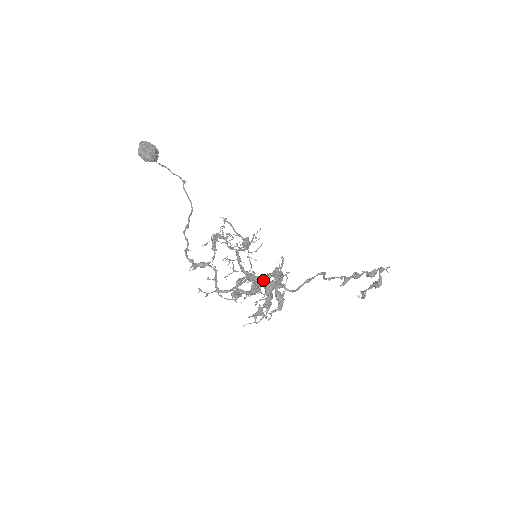
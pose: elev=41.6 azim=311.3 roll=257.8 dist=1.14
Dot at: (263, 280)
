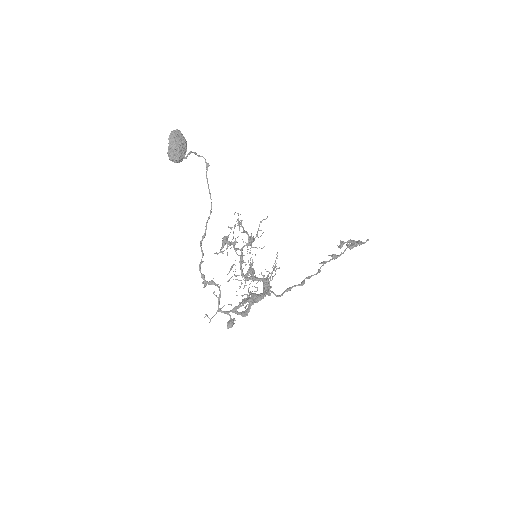
Dot at: occluded
